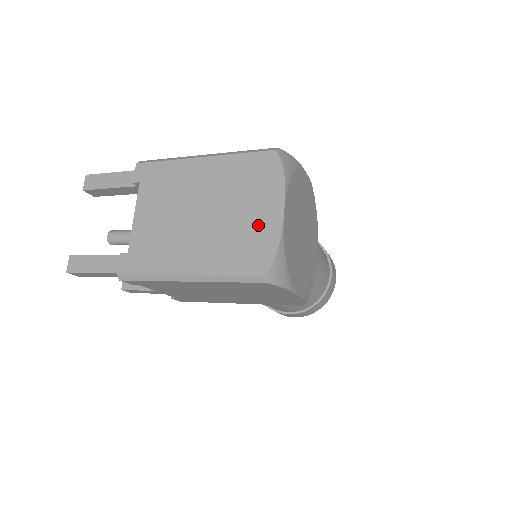
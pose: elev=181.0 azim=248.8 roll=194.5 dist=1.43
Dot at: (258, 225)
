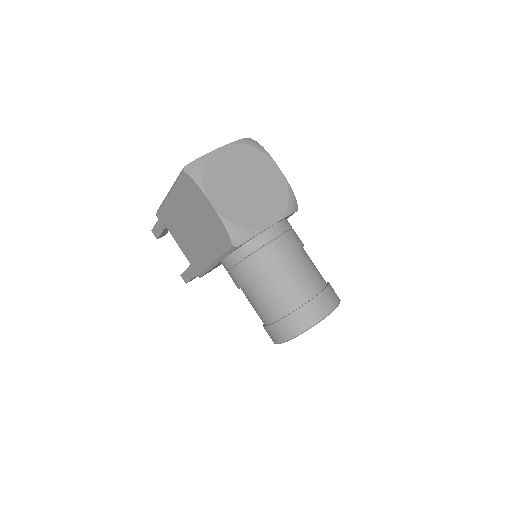
Dot at: occluded
